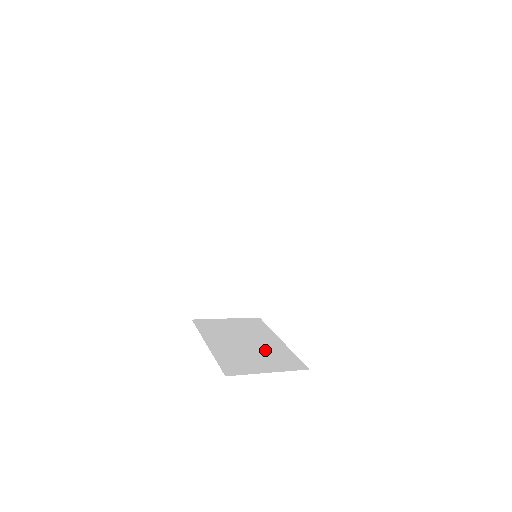
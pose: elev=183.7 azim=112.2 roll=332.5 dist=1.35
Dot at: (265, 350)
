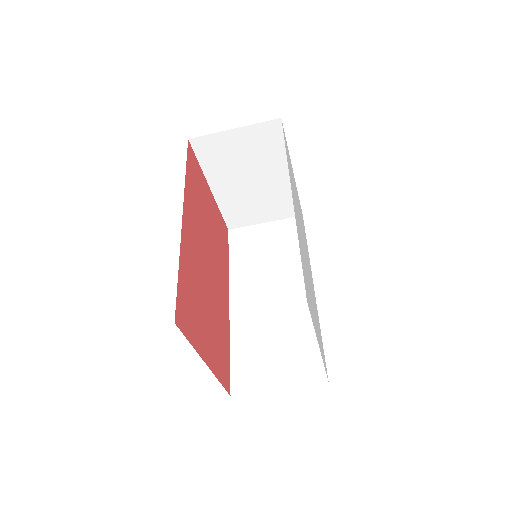
Dot at: occluded
